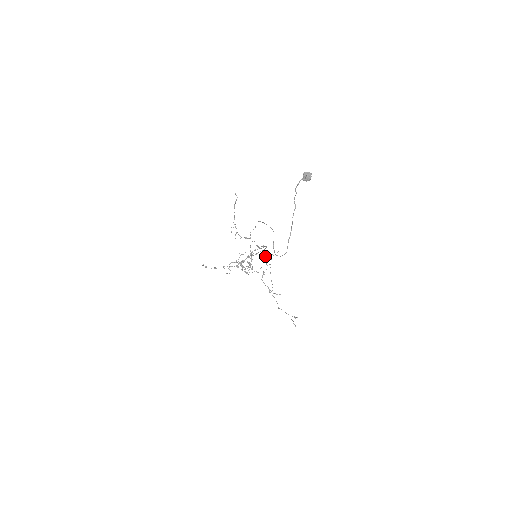
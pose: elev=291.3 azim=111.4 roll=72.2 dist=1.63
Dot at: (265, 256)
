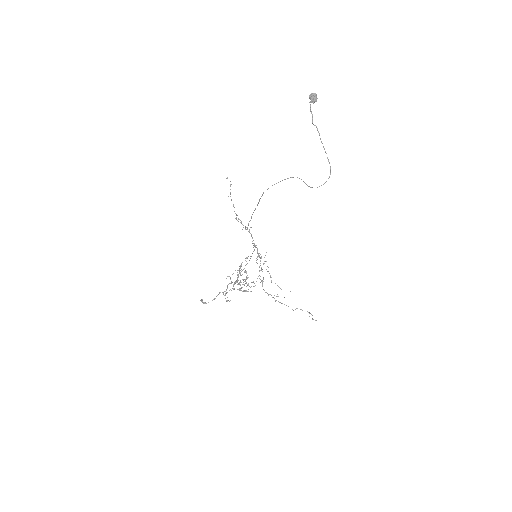
Dot at: (260, 258)
